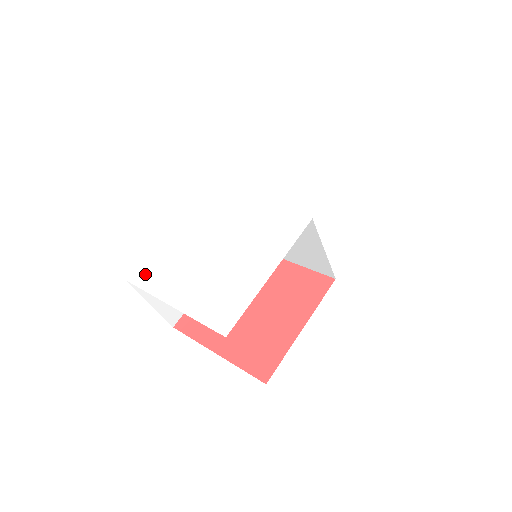
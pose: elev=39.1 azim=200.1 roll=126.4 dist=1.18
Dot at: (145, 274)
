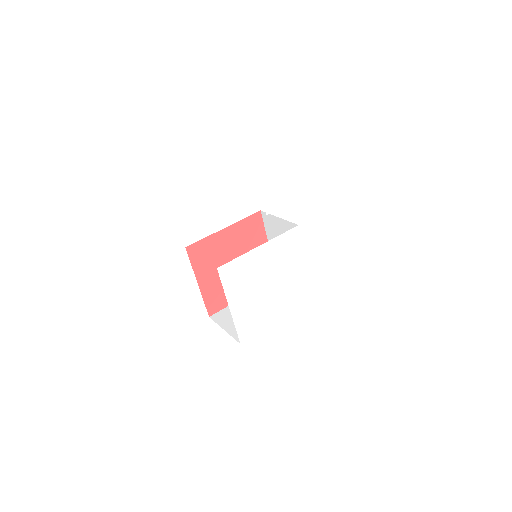
Dot at: (248, 331)
